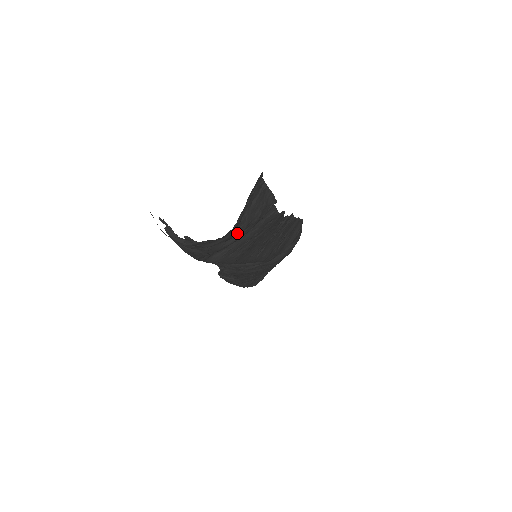
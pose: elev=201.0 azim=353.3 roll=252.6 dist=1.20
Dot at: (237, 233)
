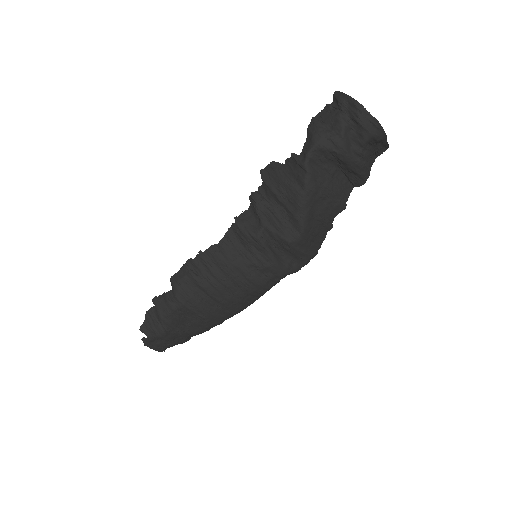
Dot at: (363, 151)
